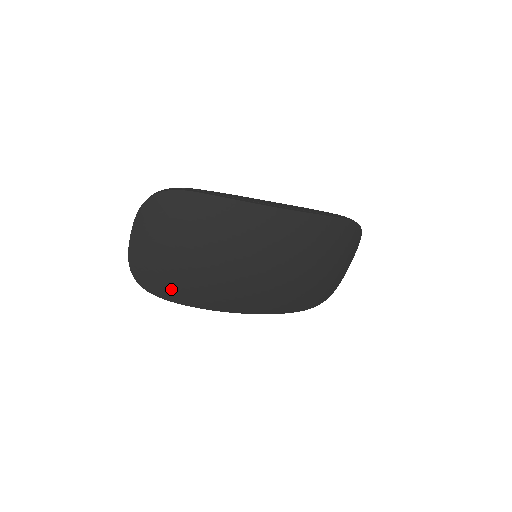
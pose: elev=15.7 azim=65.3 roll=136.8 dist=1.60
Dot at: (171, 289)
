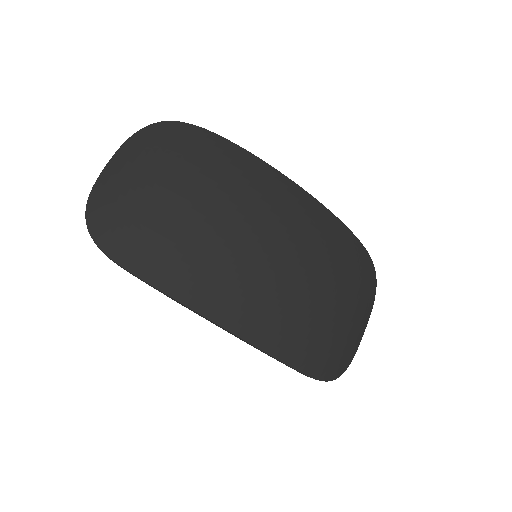
Dot at: (137, 245)
